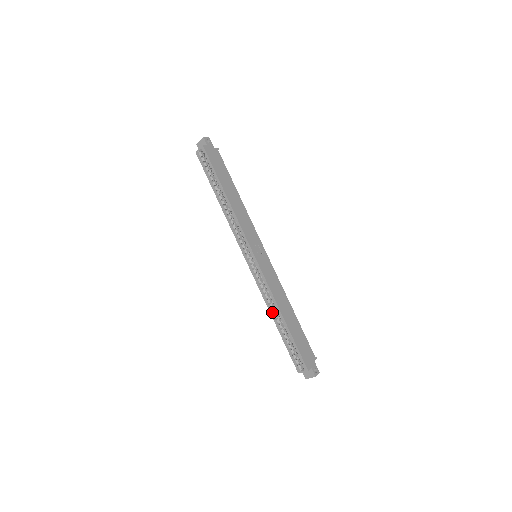
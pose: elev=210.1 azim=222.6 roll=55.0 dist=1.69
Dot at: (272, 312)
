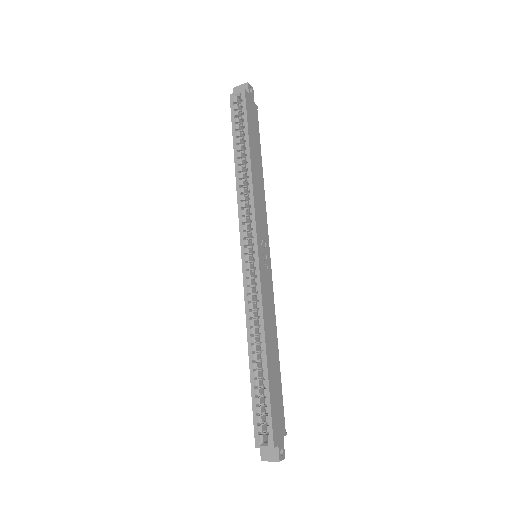
Dot at: (251, 340)
